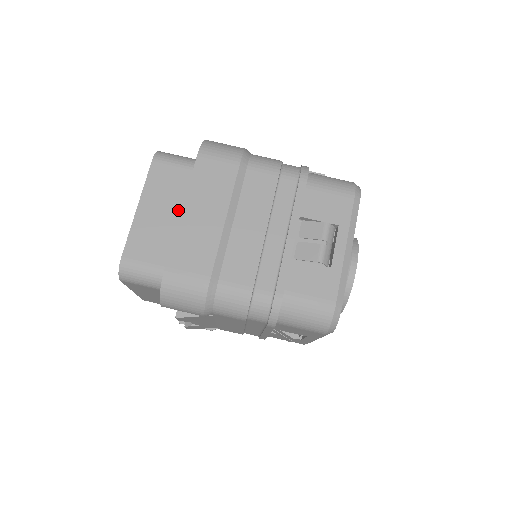
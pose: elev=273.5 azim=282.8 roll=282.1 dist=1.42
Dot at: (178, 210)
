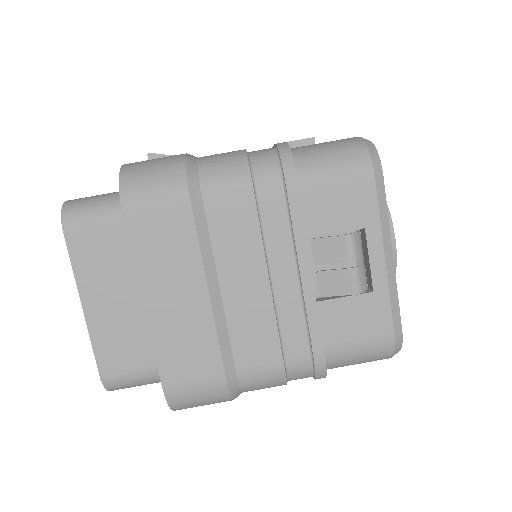
Dot at: (136, 286)
